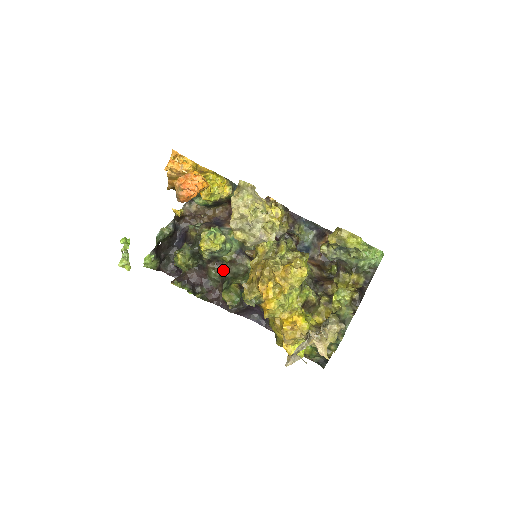
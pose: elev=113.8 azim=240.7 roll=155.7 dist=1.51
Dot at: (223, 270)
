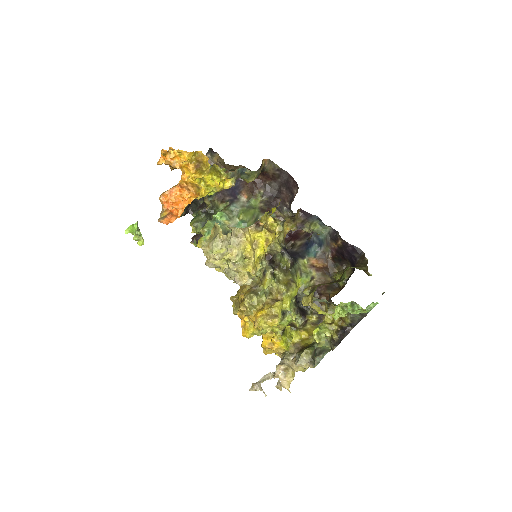
Dot at: occluded
